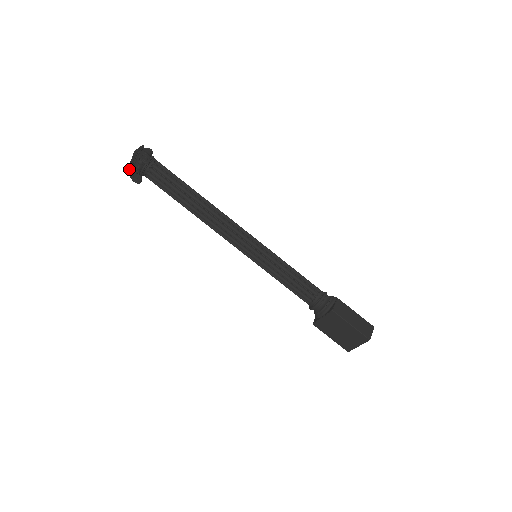
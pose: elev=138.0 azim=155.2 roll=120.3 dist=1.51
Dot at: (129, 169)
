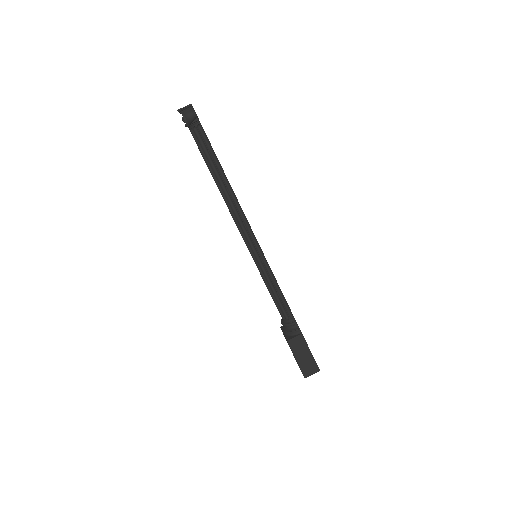
Dot at: occluded
